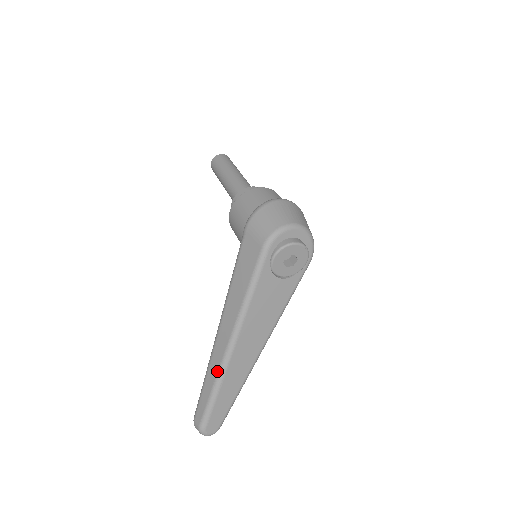
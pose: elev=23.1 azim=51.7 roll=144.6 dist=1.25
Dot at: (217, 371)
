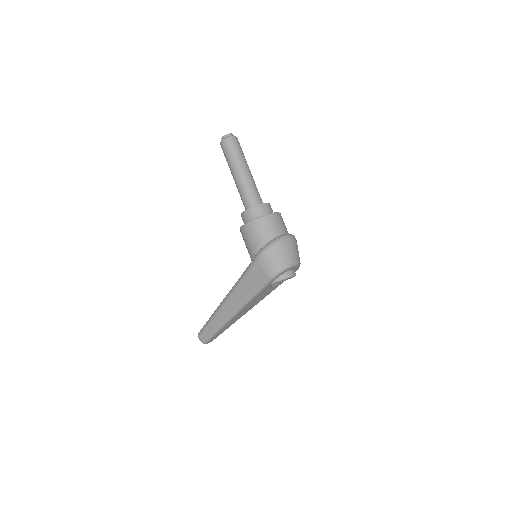
Dot at: (221, 323)
